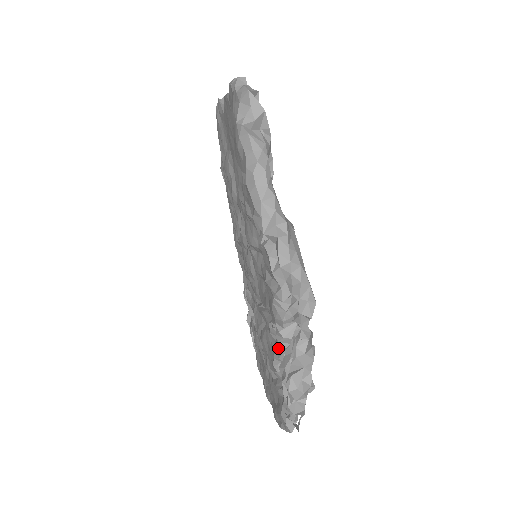
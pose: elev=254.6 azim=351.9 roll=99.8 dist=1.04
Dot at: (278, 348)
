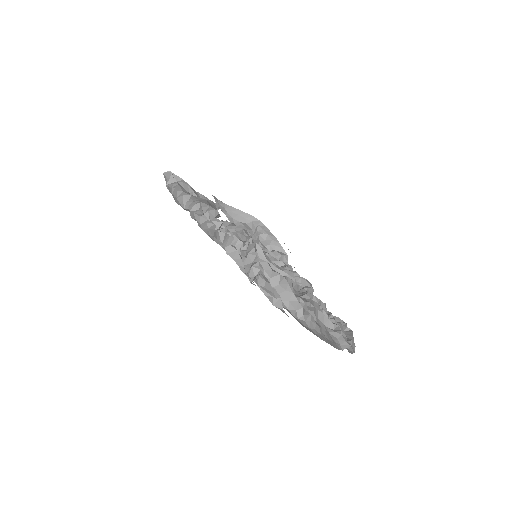
Dot at: occluded
